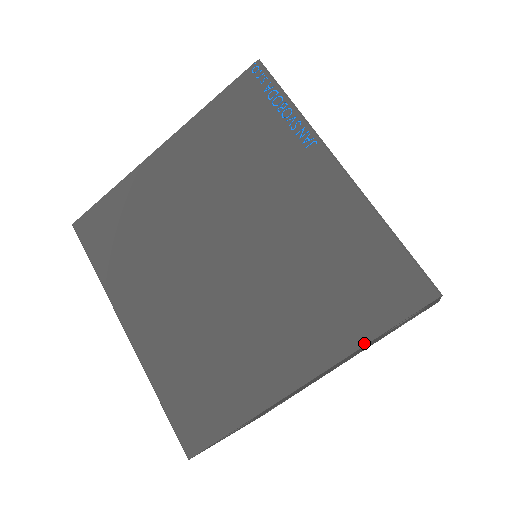
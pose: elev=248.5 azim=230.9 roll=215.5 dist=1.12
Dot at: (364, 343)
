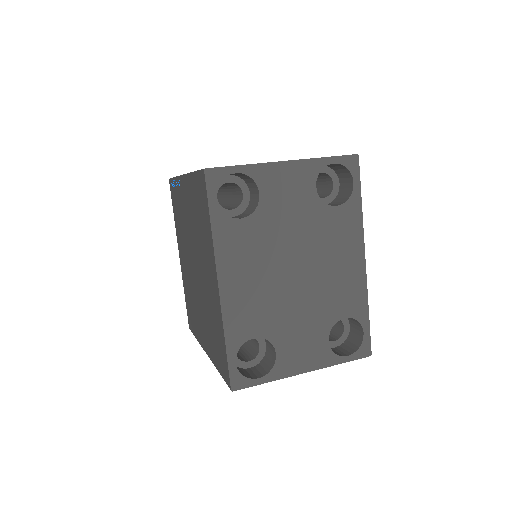
Dot at: (211, 232)
